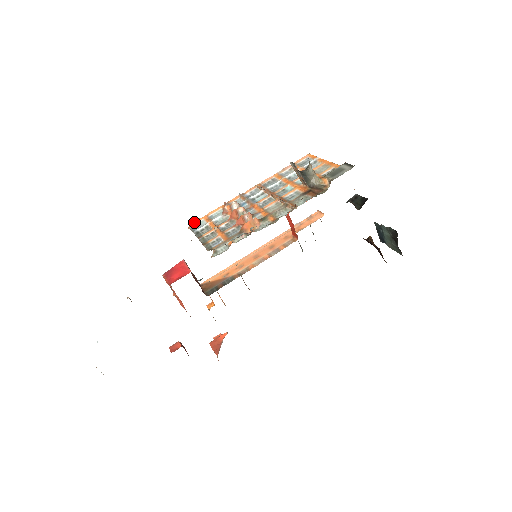
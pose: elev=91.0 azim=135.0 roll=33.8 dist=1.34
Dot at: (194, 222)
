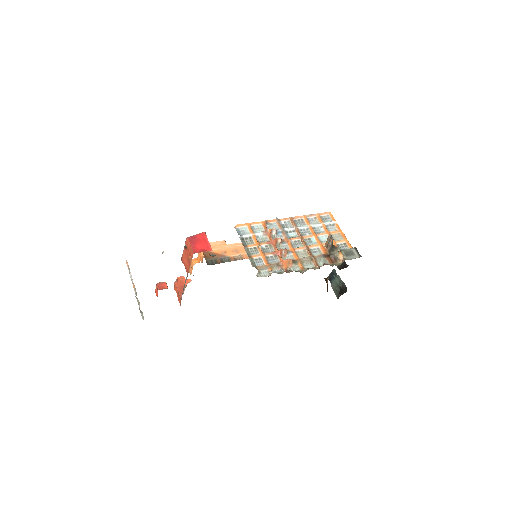
Dot at: (240, 225)
